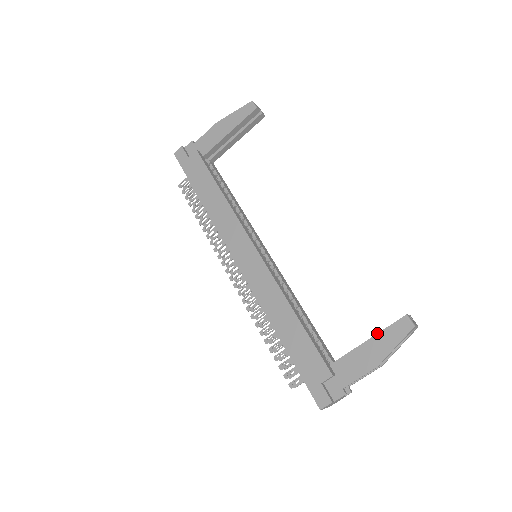
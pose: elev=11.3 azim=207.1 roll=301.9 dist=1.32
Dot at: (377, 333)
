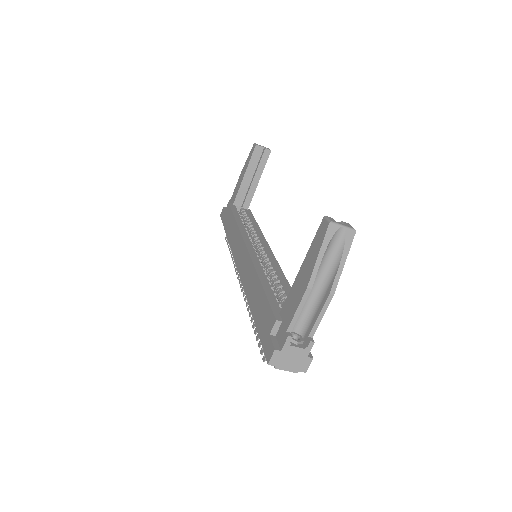
Dot at: (307, 253)
